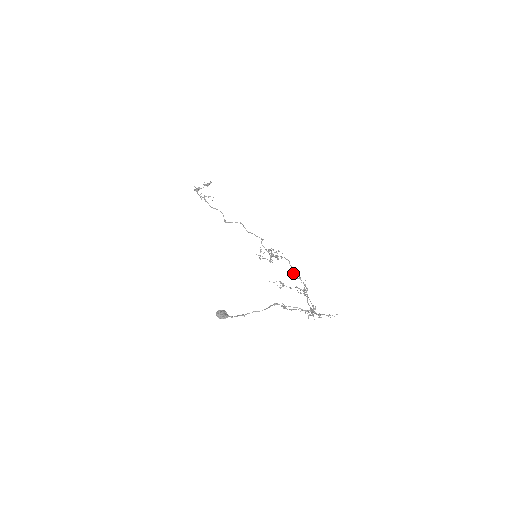
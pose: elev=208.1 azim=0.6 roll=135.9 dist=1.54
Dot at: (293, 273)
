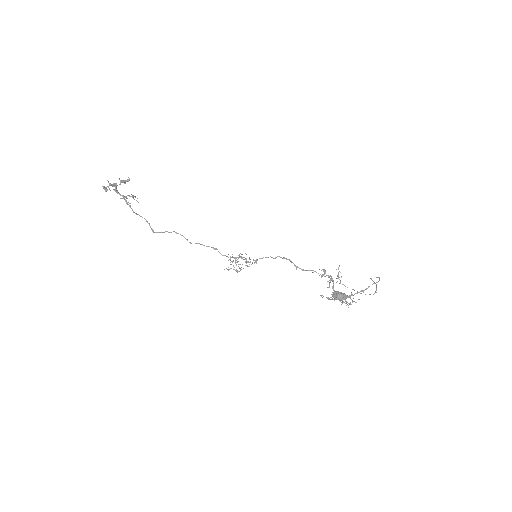
Dot at: occluded
